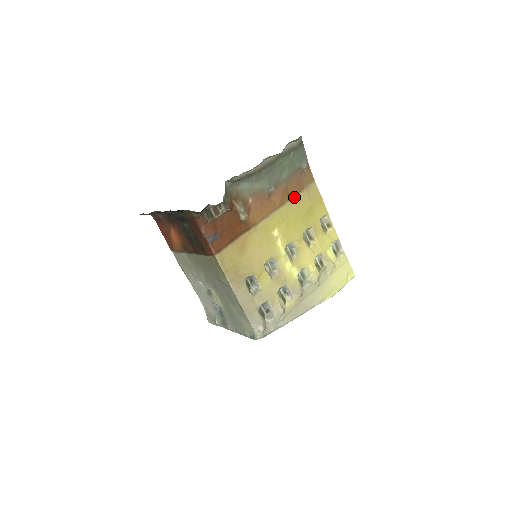
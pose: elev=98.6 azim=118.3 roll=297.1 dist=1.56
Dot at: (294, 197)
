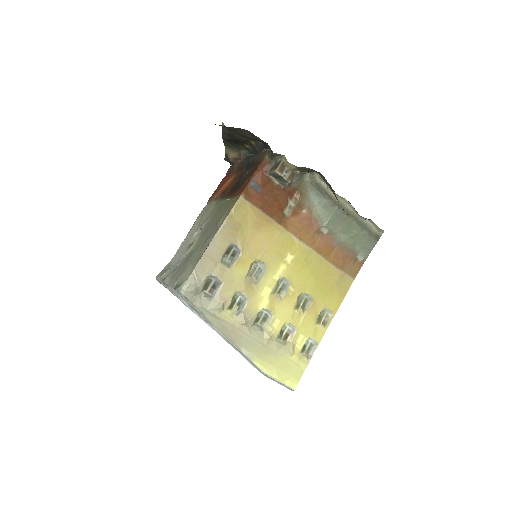
Dot at: (330, 263)
